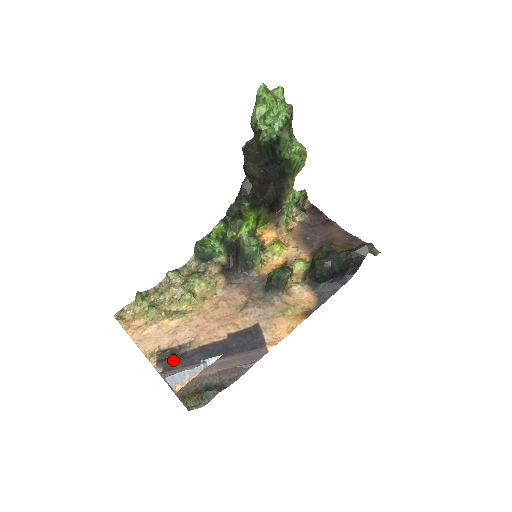
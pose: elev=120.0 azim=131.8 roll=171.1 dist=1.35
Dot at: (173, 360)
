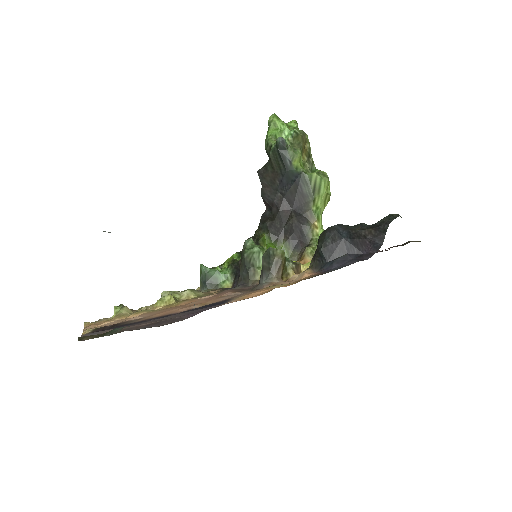
Dot at: (108, 329)
